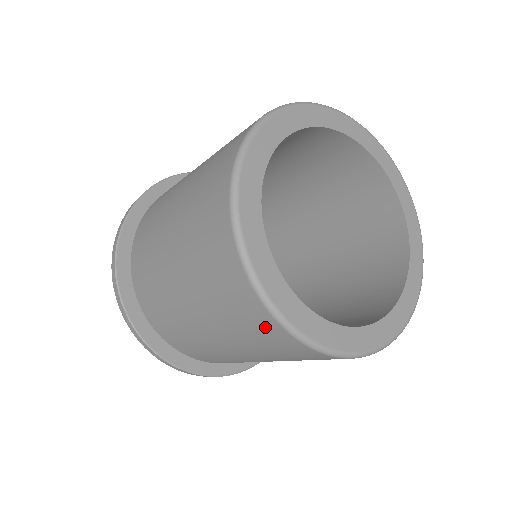
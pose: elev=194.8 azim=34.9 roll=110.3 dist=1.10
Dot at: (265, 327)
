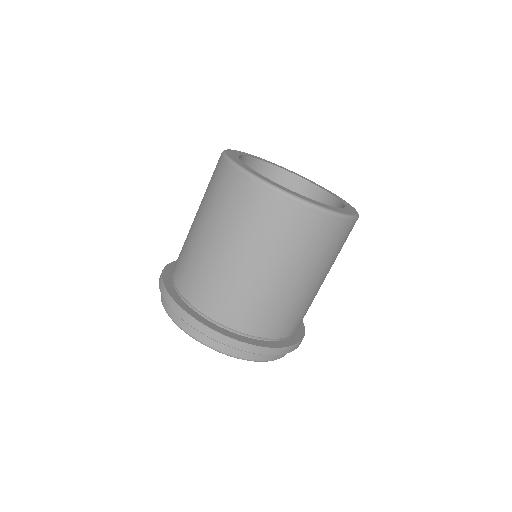
Dot at: occluded
